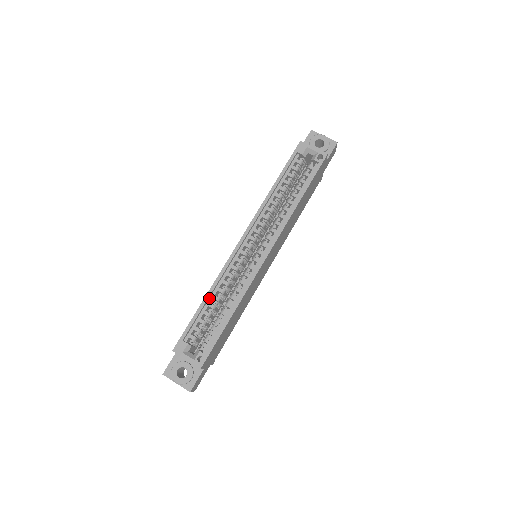
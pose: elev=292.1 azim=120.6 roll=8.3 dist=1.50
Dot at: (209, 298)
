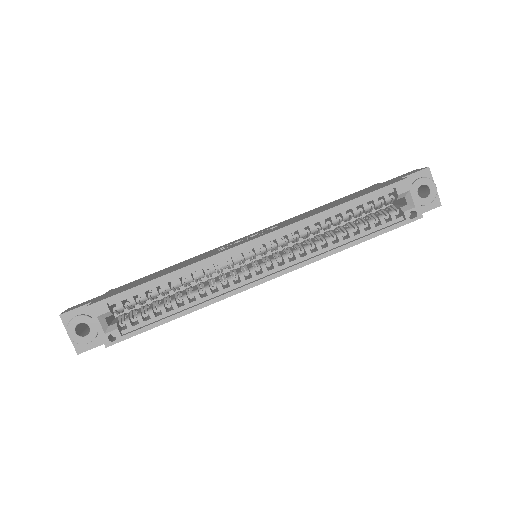
Dot at: (171, 277)
